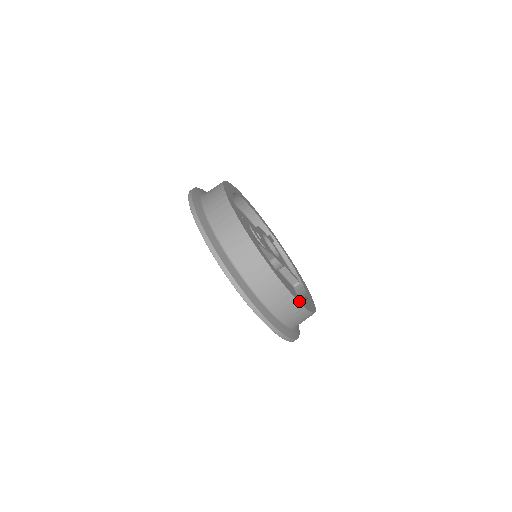
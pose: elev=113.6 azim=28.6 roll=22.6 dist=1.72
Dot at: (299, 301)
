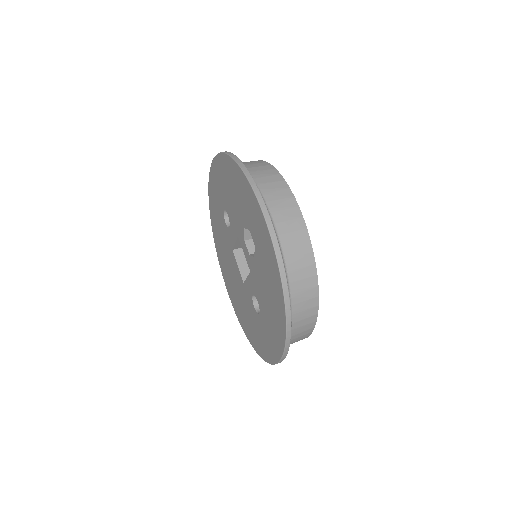
Dot at: (315, 319)
